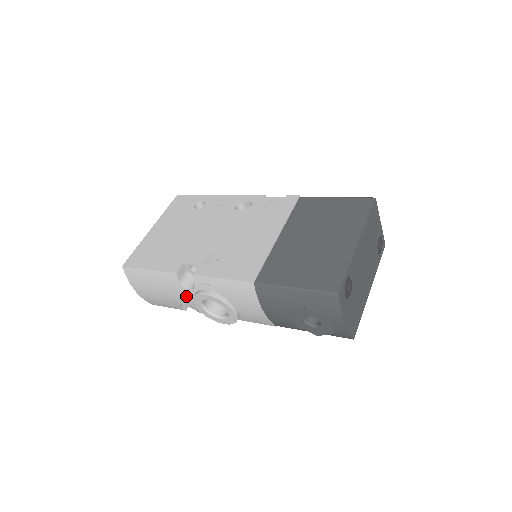
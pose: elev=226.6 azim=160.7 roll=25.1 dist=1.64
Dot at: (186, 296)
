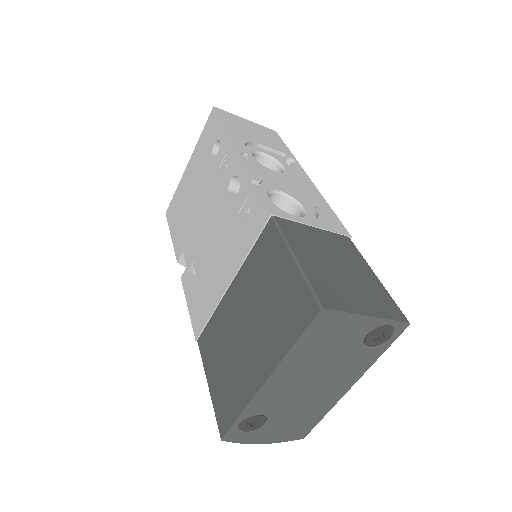
Dot at: occluded
